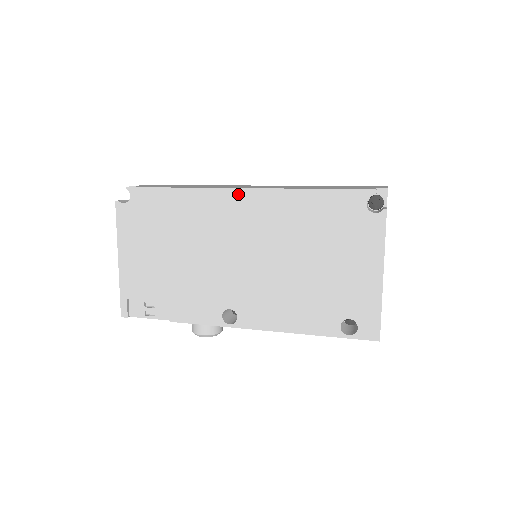
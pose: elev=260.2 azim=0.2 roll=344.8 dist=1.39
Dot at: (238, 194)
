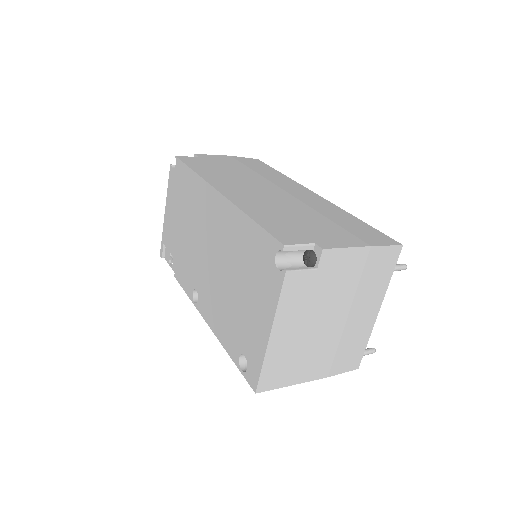
Dot at: (215, 195)
